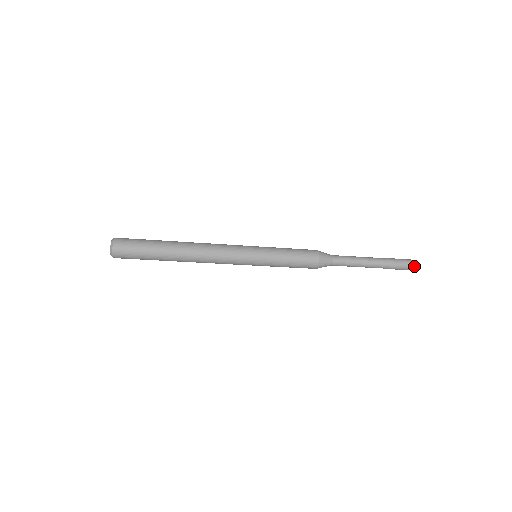
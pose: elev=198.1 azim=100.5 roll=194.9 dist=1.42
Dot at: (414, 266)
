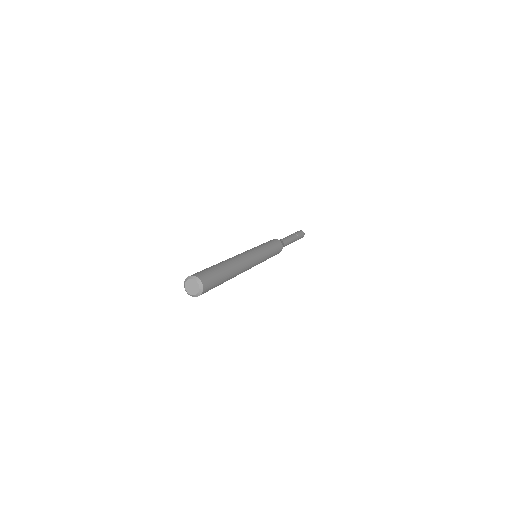
Dot at: occluded
